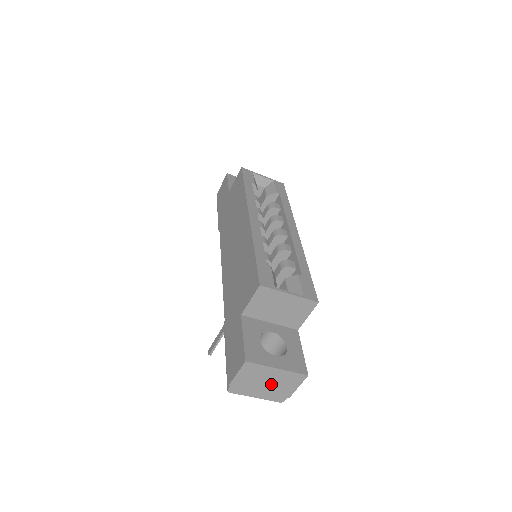
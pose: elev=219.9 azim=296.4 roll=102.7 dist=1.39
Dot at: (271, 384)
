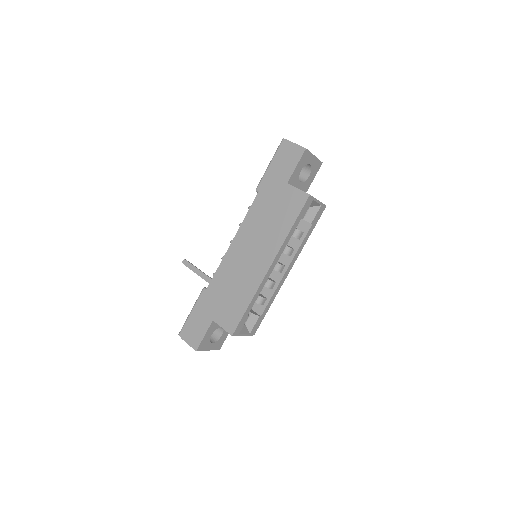
Dot at: occluded
